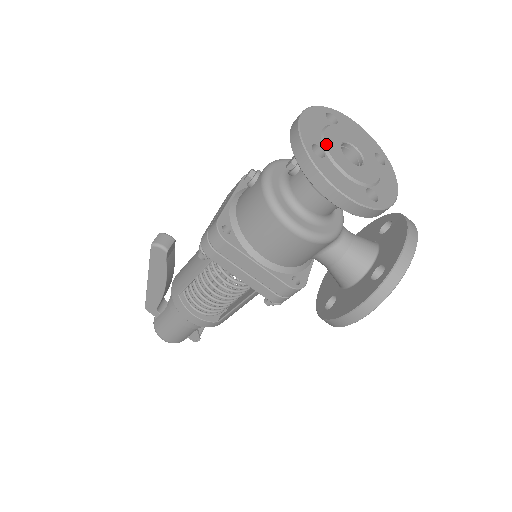
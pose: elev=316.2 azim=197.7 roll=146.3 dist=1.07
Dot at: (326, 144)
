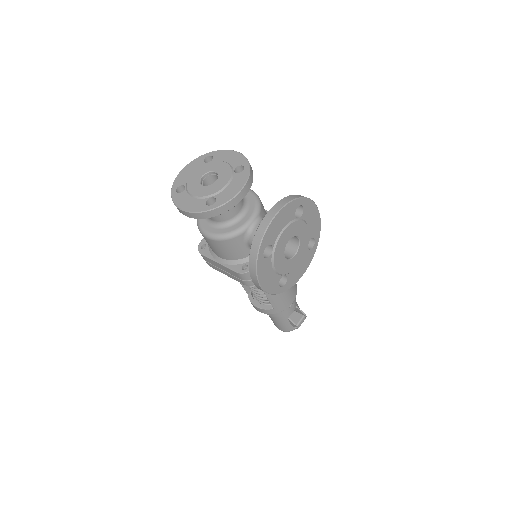
Dot at: (188, 182)
